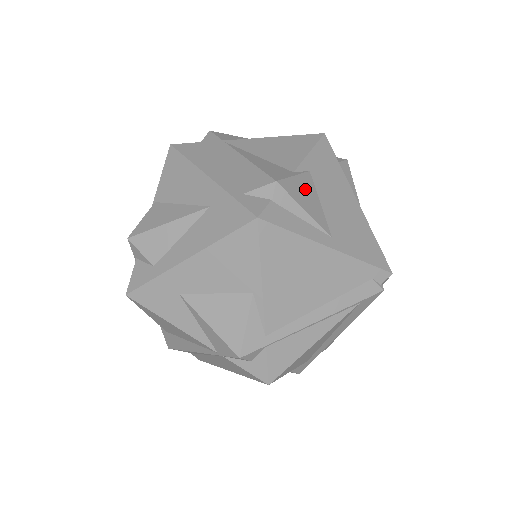
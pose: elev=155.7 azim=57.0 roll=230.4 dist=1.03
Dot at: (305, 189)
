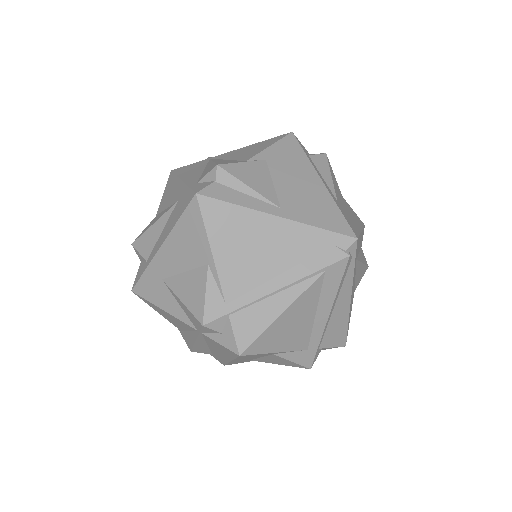
Dot at: (254, 172)
